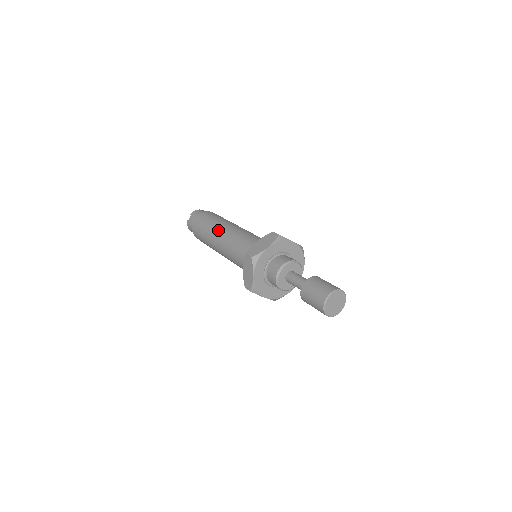
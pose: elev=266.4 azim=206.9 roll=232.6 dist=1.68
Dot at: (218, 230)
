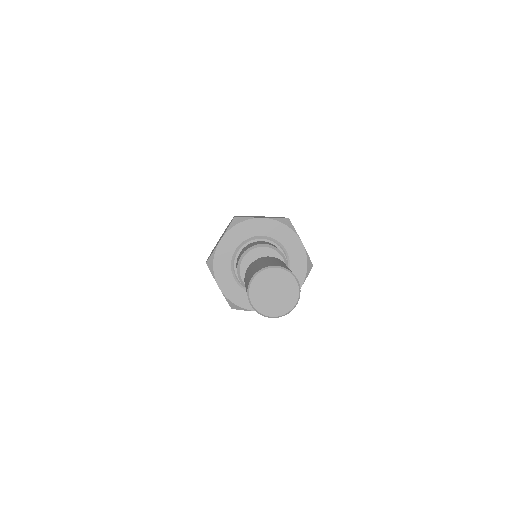
Dot at: occluded
